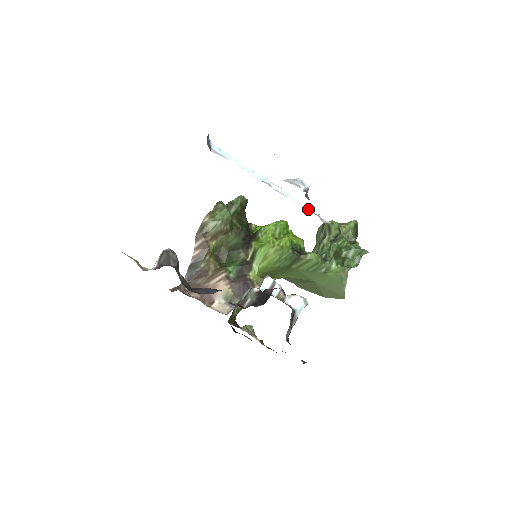
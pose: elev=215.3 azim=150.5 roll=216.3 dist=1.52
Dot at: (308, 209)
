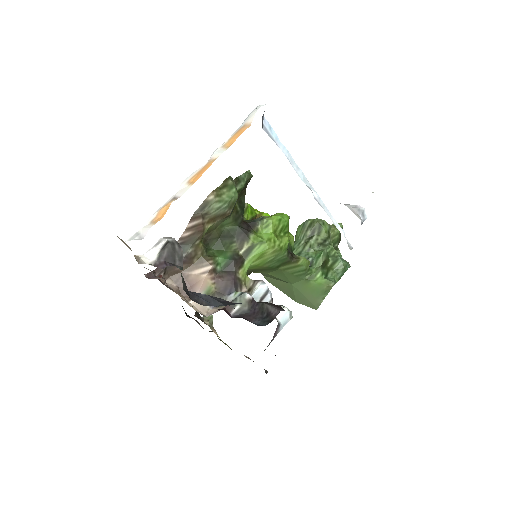
Dot at: (338, 228)
